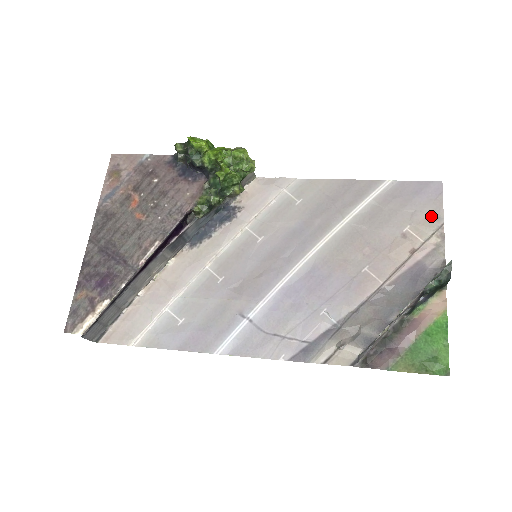
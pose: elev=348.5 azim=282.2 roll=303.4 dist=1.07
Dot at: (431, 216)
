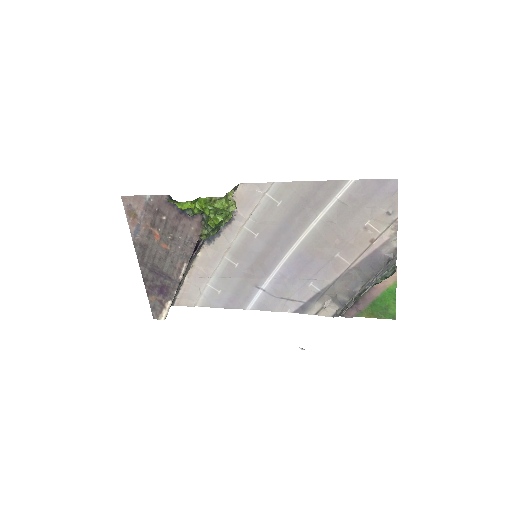
Dot at: (387, 212)
